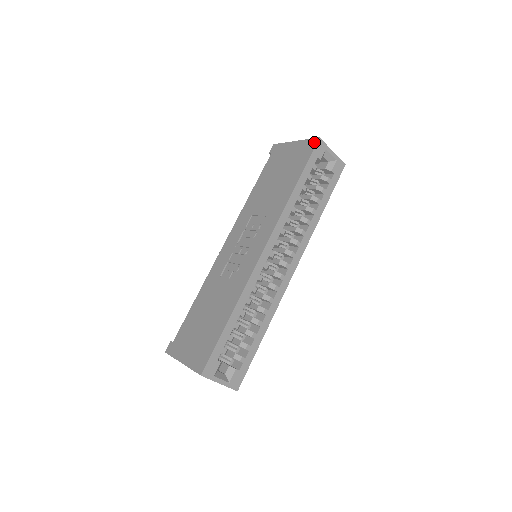
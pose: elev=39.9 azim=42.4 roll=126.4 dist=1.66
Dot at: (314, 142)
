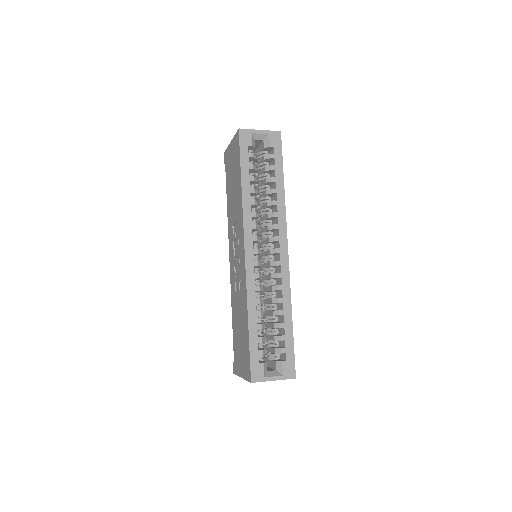
Dot at: (237, 135)
